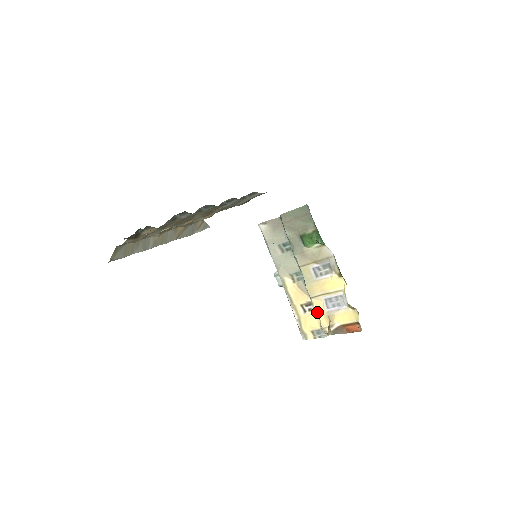
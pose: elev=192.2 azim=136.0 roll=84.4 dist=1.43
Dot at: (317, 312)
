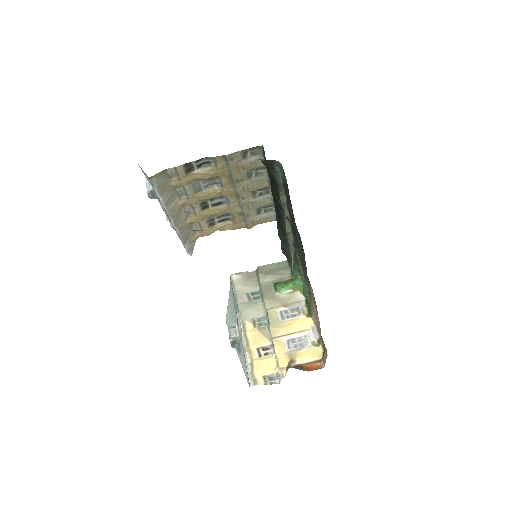
Dot at: (277, 352)
